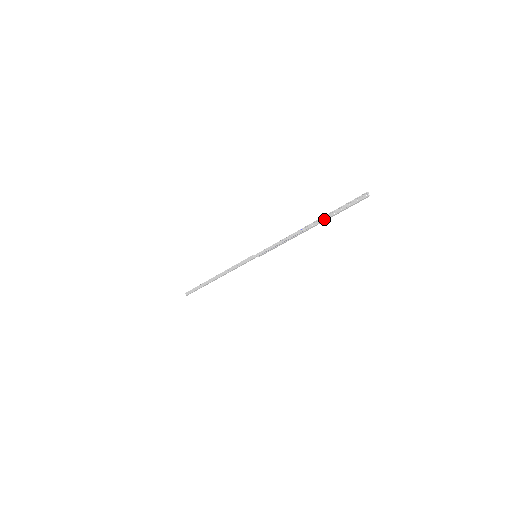
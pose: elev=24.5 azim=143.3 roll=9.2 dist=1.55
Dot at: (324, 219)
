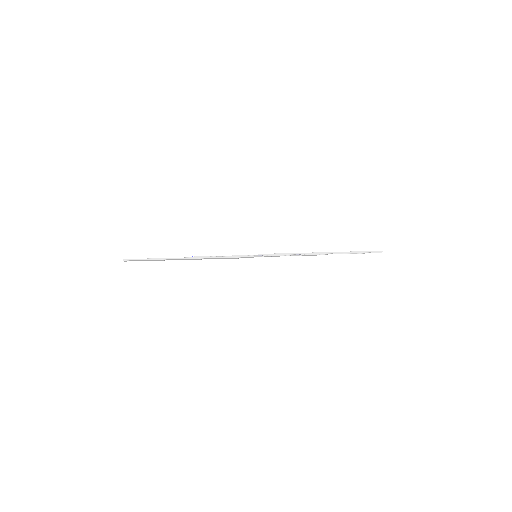
Dot at: (340, 253)
